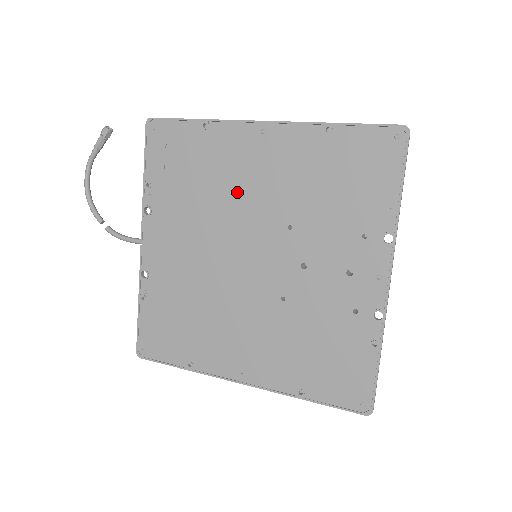
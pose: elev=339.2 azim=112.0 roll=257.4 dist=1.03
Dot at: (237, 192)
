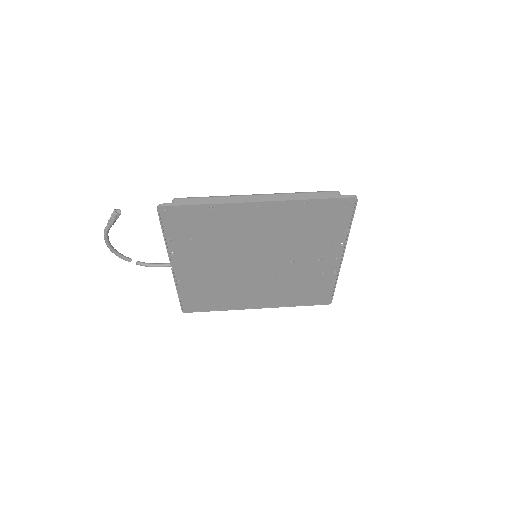
Dot at: (243, 237)
